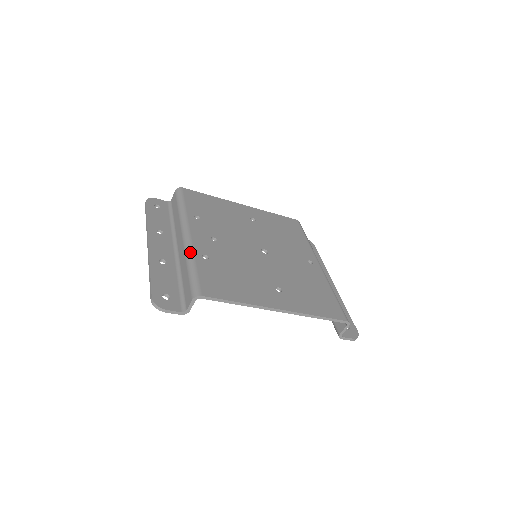
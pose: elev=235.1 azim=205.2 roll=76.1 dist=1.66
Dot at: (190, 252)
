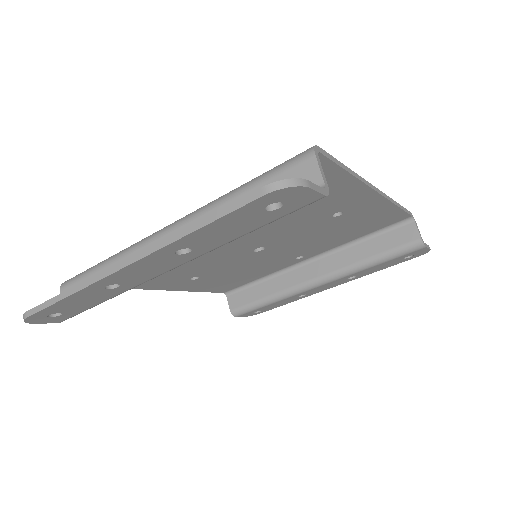
Dot at: (208, 203)
